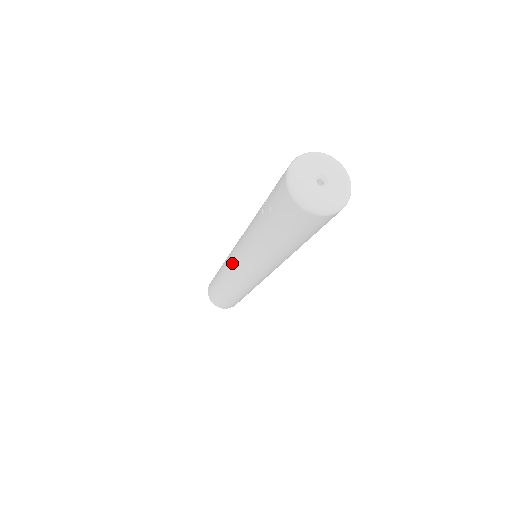
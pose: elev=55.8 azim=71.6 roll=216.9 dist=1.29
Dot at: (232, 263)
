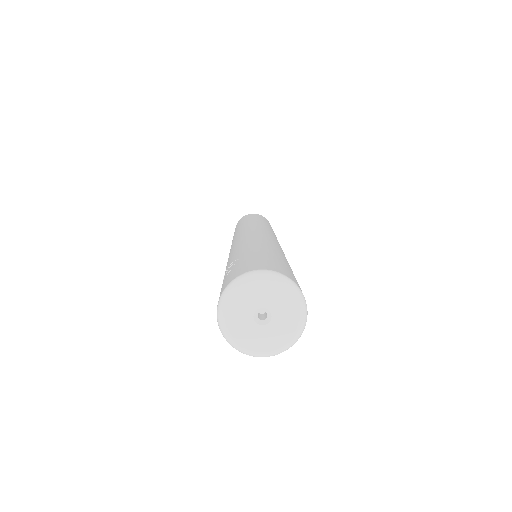
Dot at: occluded
